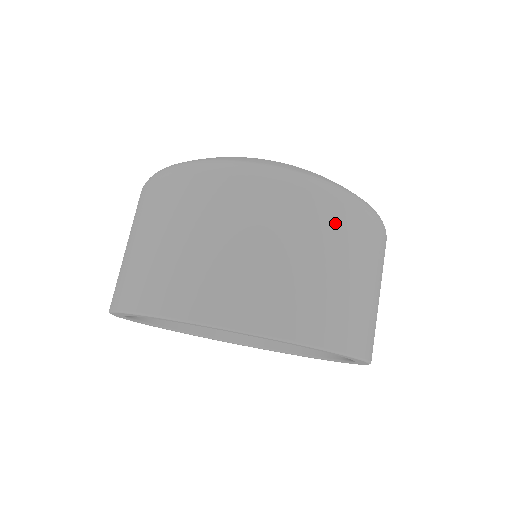
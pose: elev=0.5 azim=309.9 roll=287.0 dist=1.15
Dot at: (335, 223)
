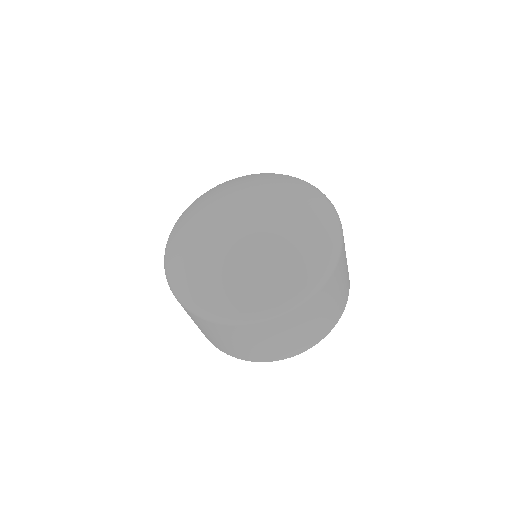
Dot at: (319, 301)
